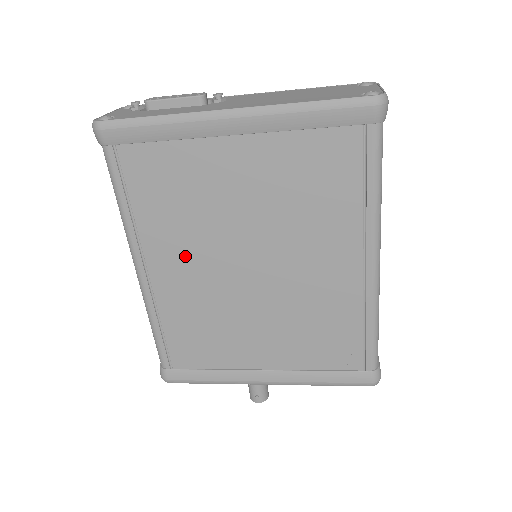
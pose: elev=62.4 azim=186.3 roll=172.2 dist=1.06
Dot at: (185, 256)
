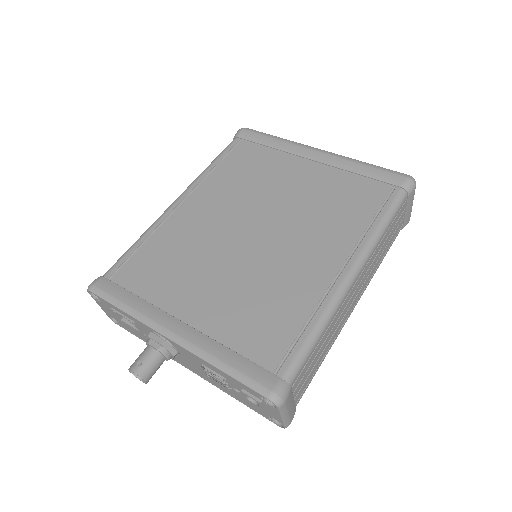
Dot at: (218, 205)
